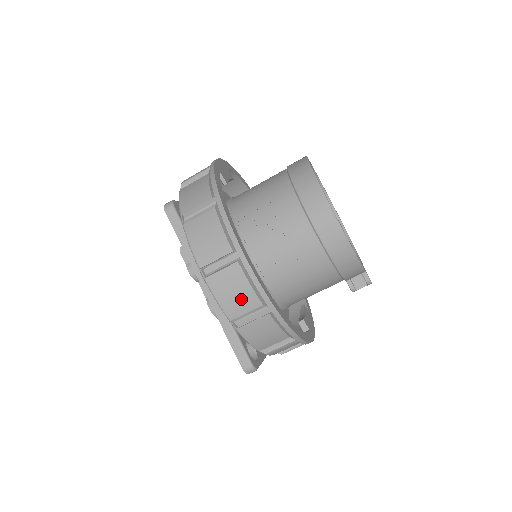
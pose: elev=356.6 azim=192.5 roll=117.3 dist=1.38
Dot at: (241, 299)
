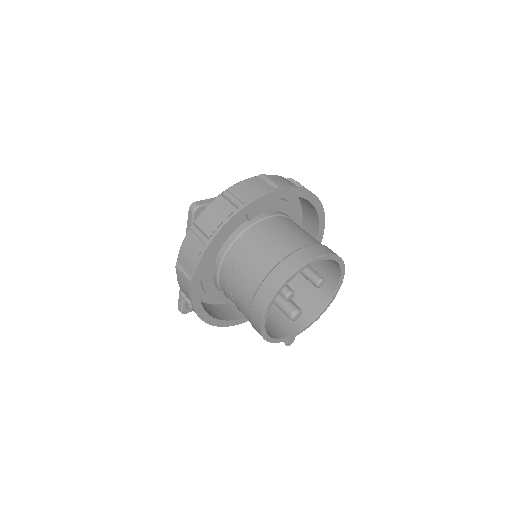
Dot at: (186, 293)
